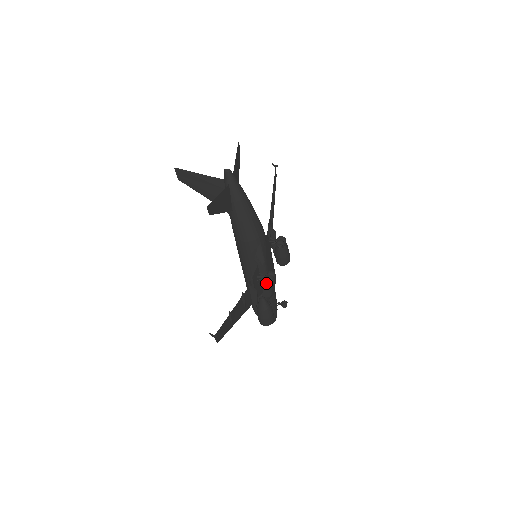
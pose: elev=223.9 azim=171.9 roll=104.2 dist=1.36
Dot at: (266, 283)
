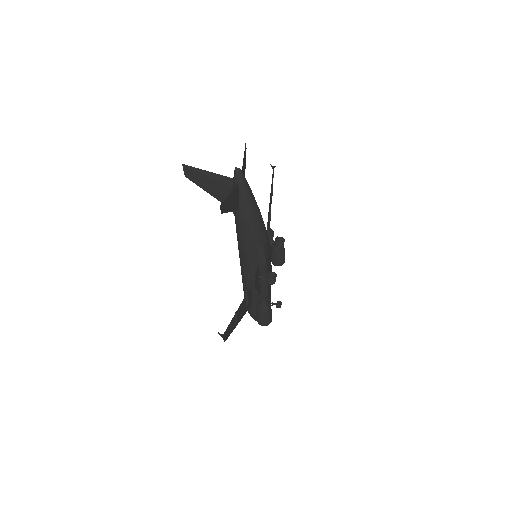
Dot at: (265, 283)
